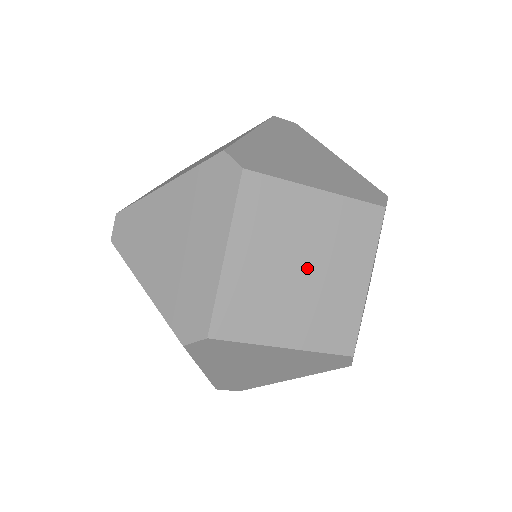
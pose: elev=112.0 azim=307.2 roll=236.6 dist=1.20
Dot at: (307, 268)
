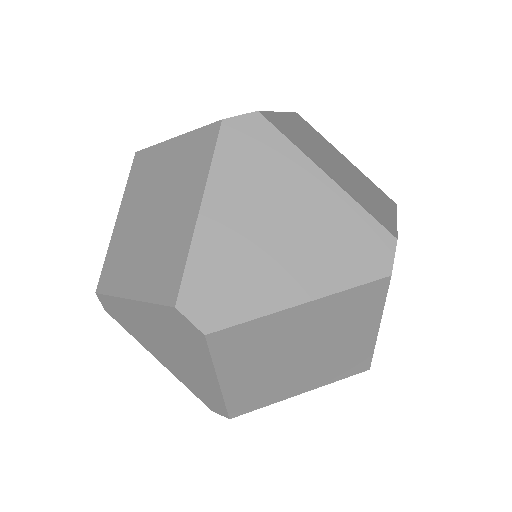
Dot at: (307, 352)
